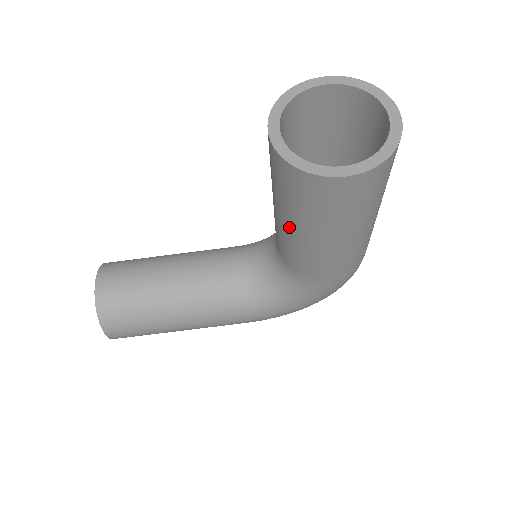
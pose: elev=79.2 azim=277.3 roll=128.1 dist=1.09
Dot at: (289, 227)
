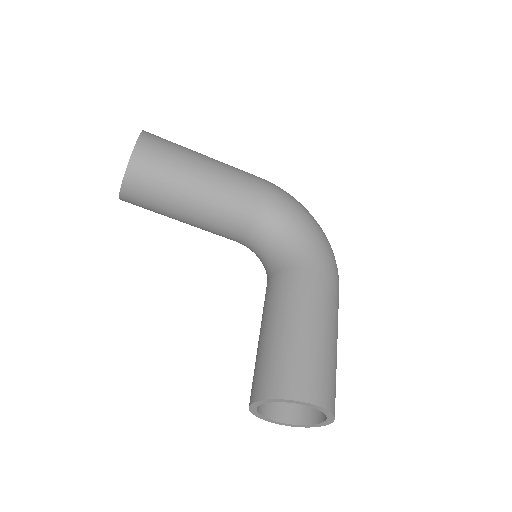
Dot at: occluded
